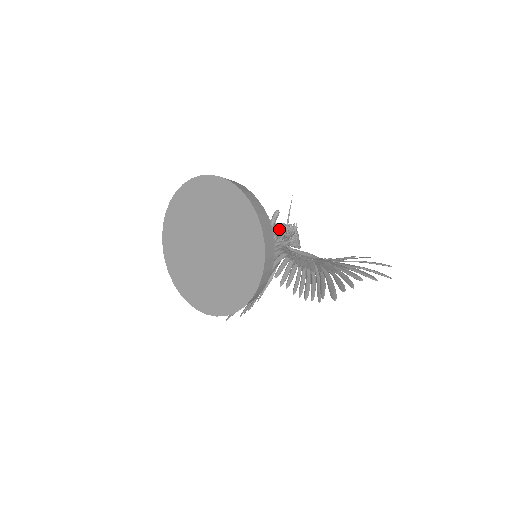
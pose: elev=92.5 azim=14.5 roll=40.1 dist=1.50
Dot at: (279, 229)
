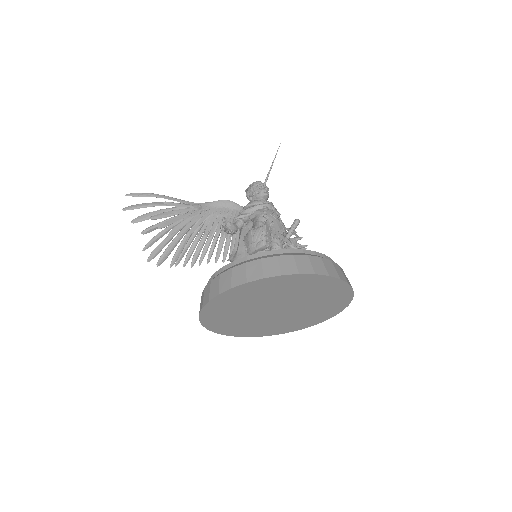
Dot at: occluded
